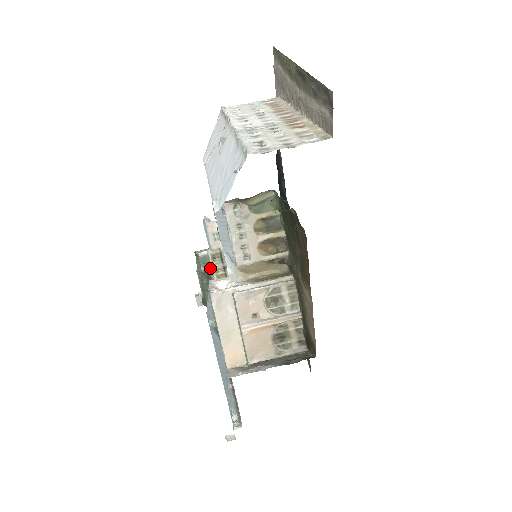
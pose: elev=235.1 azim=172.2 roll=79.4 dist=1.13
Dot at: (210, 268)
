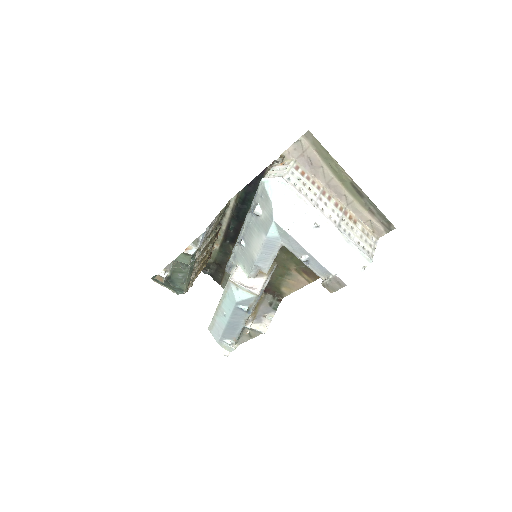
Dot at: (195, 260)
